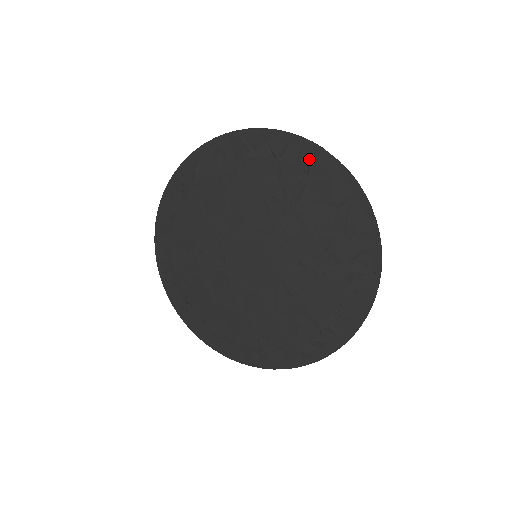
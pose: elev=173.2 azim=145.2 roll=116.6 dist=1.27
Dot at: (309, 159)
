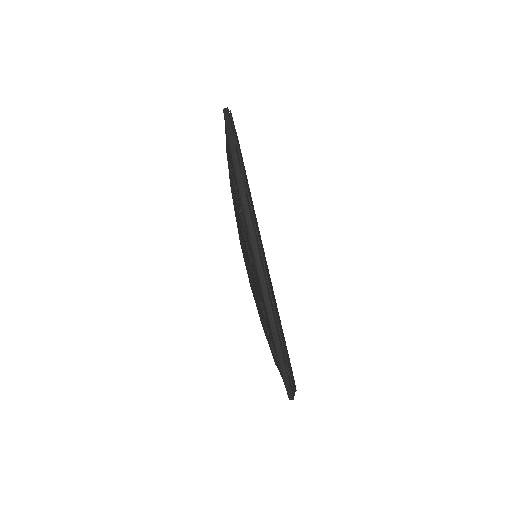
Dot at: occluded
